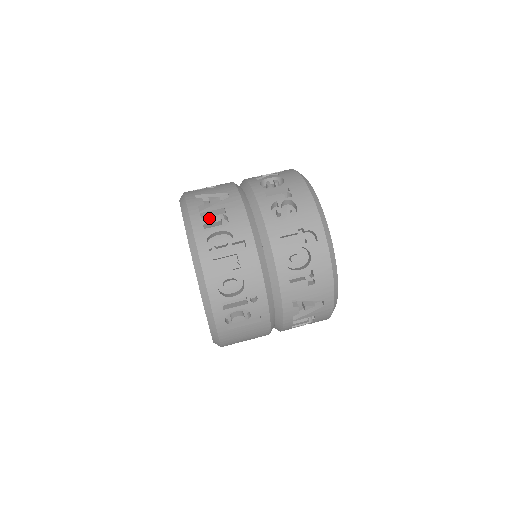
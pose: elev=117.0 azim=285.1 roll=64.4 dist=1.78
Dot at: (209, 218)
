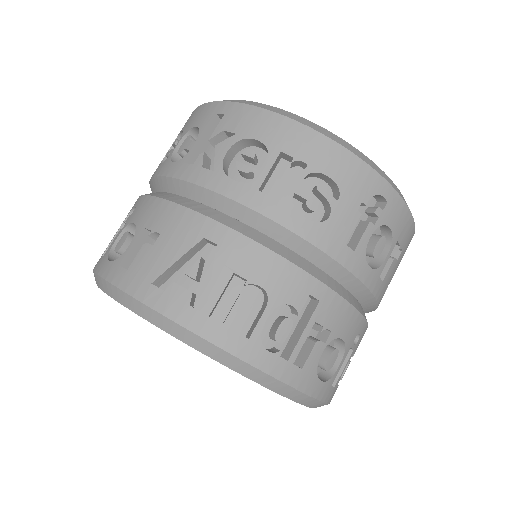
Dot at: (232, 312)
